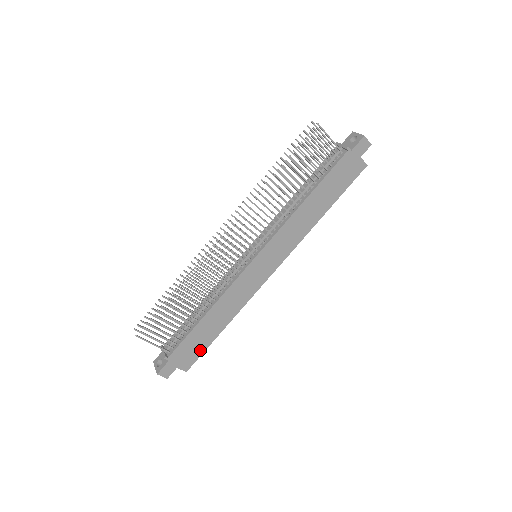
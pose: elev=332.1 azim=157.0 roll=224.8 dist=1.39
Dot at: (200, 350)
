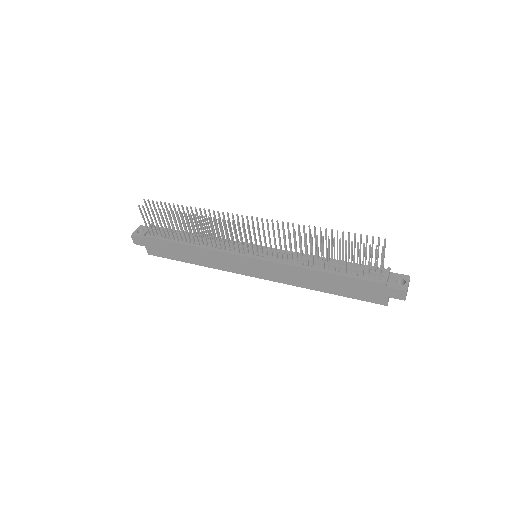
Dot at: (167, 255)
